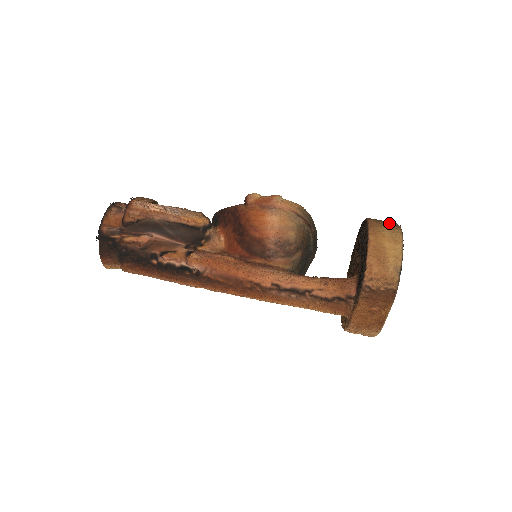
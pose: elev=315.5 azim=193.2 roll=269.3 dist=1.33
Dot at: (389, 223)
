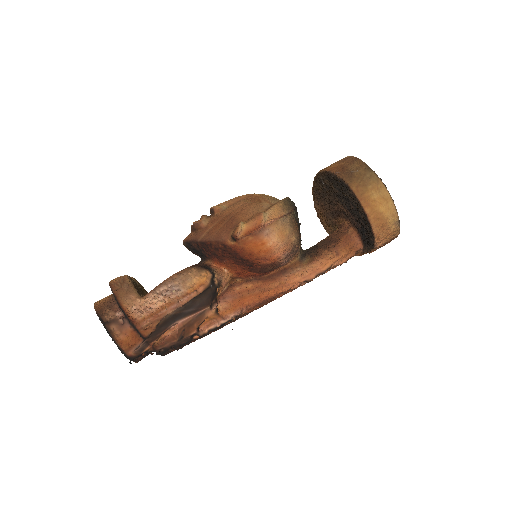
Dot at: (366, 177)
